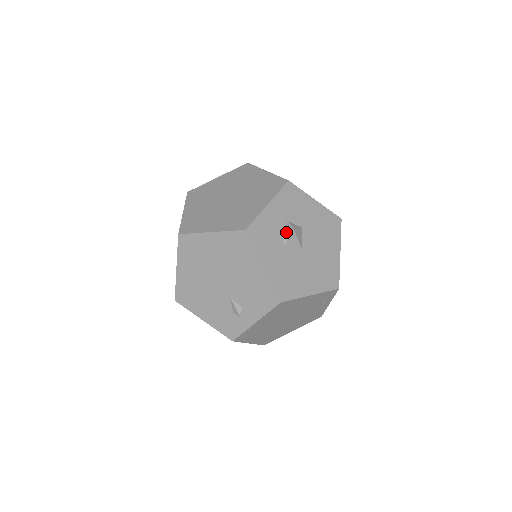
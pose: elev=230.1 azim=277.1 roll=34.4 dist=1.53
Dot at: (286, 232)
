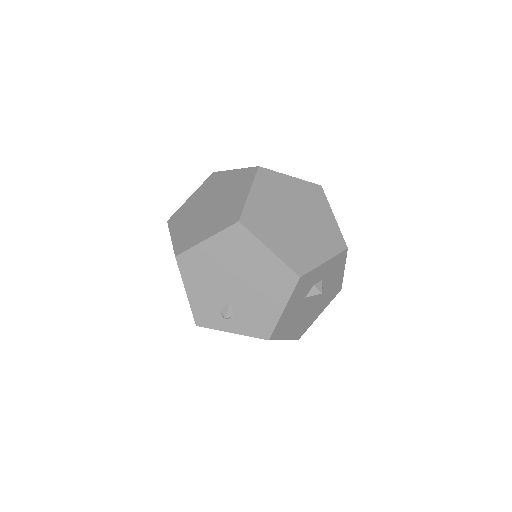
Dot at: (315, 290)
